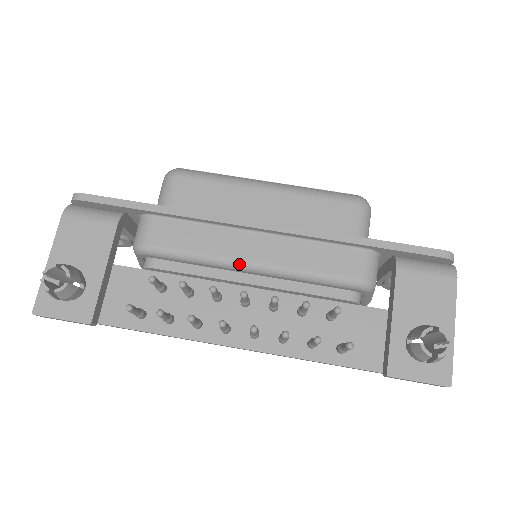
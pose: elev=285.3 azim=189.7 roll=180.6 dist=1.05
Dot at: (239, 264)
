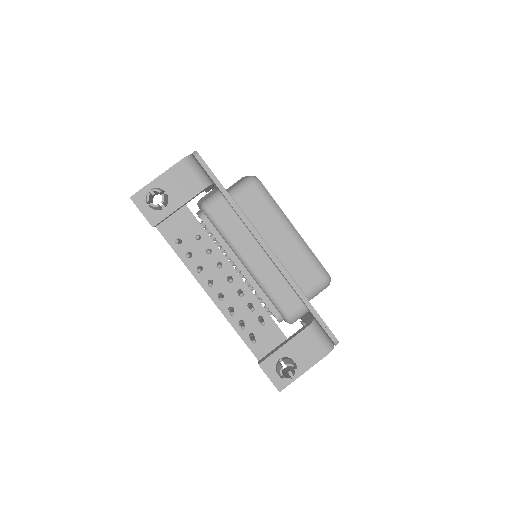
Dot at: (243, 259)
